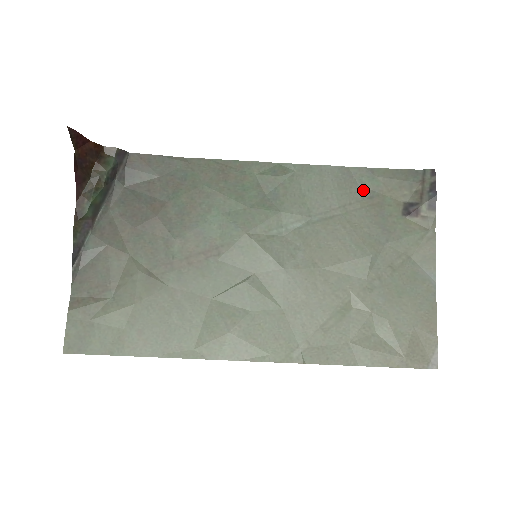
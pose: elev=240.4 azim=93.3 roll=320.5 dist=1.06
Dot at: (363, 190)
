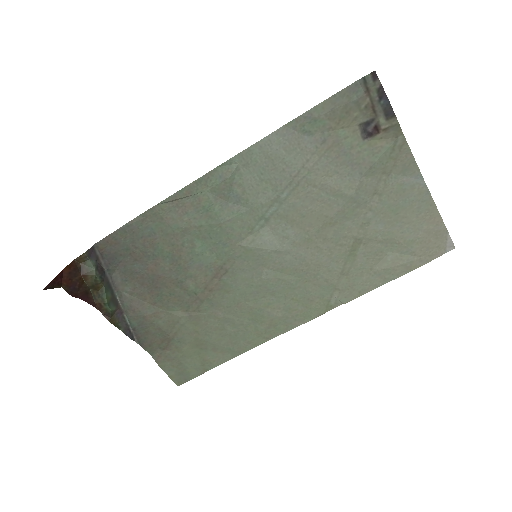
Dot at: (312, 139)
